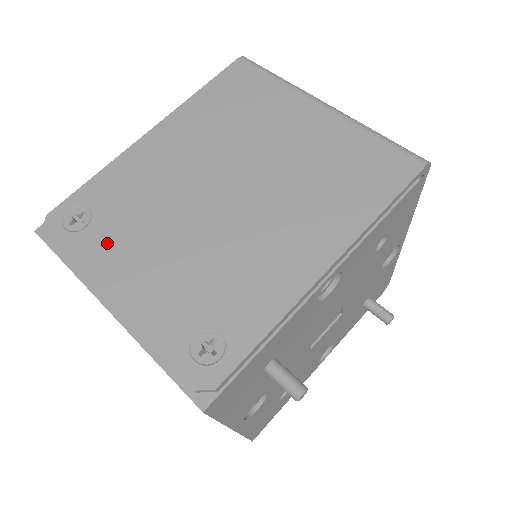
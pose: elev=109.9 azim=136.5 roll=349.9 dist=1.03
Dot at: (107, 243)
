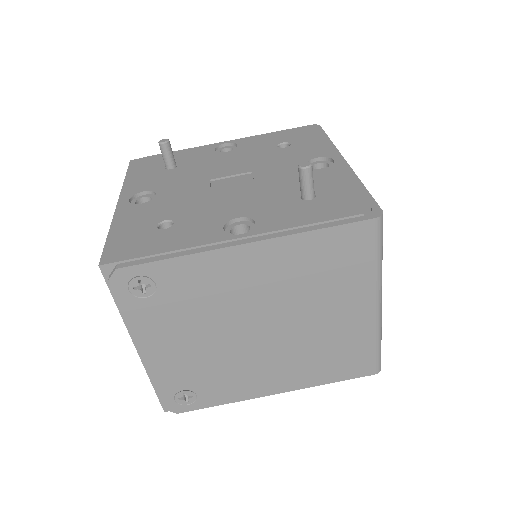
Dot at: (157, 318)
